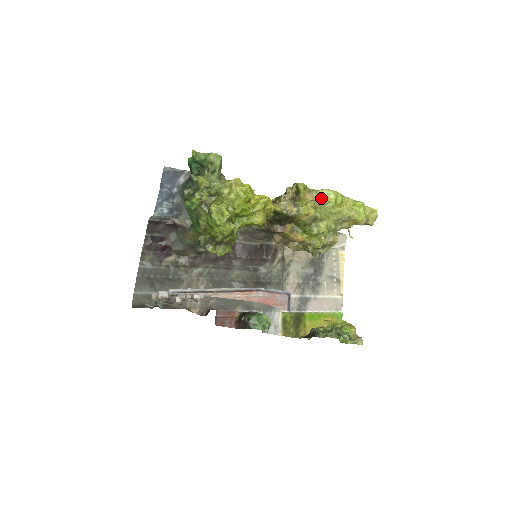
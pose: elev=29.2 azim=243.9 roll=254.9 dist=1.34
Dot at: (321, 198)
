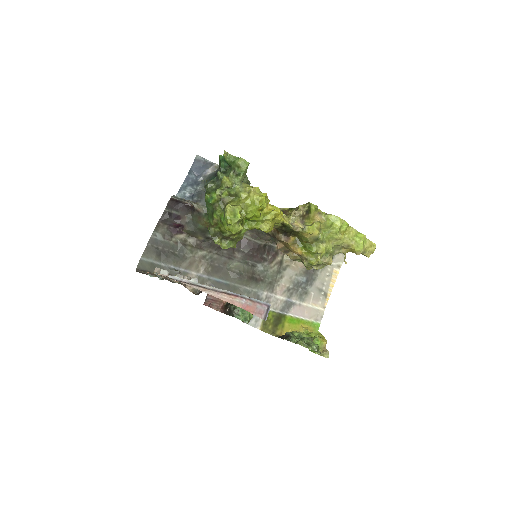
Dot at: (328, 222)
